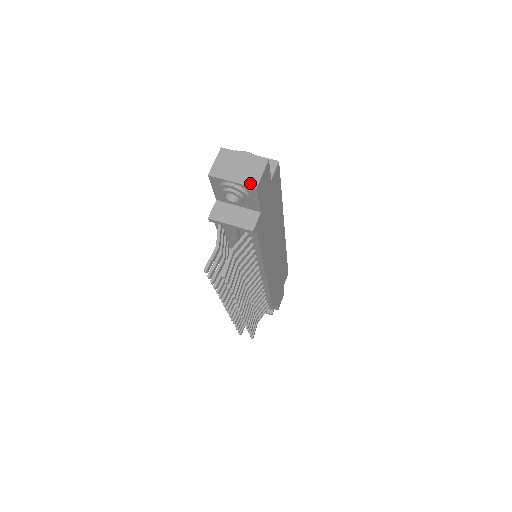
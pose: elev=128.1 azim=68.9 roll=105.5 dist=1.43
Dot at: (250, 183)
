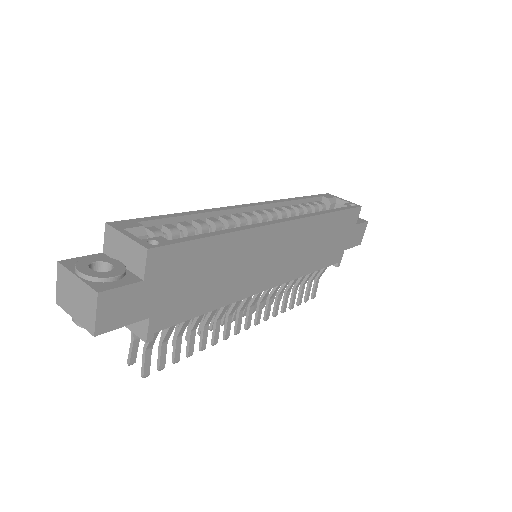
Dot at: (88, 327)
